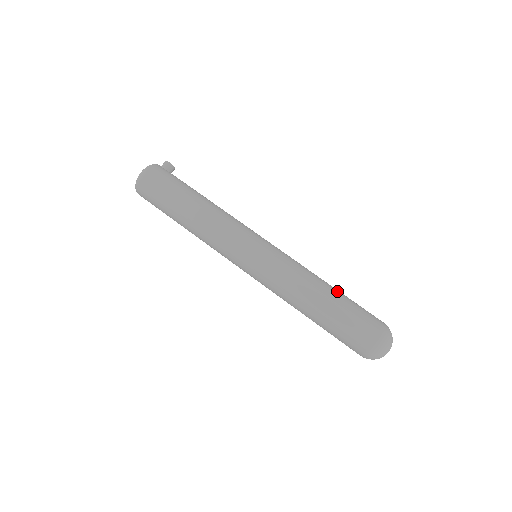
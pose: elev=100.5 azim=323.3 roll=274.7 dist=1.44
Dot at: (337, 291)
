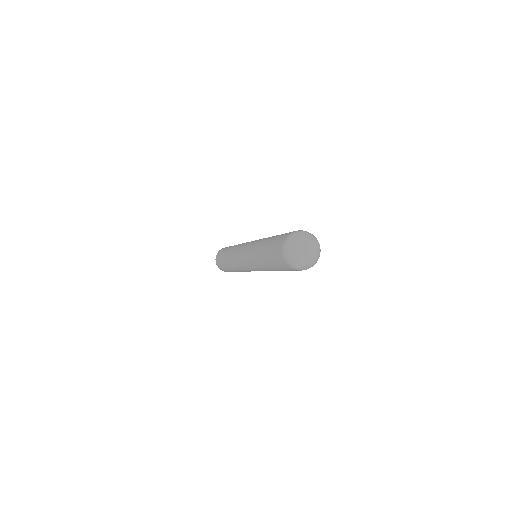
Dot at: occluded
